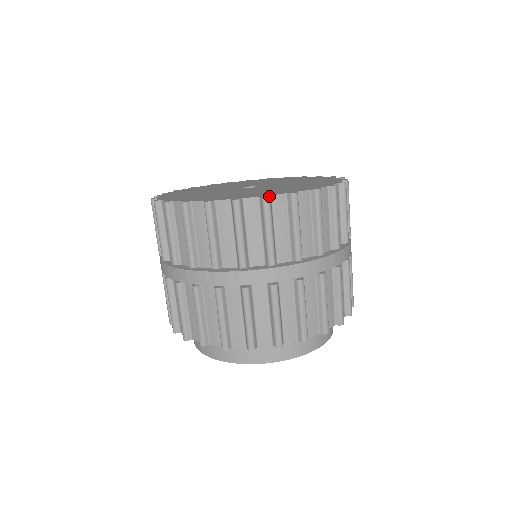
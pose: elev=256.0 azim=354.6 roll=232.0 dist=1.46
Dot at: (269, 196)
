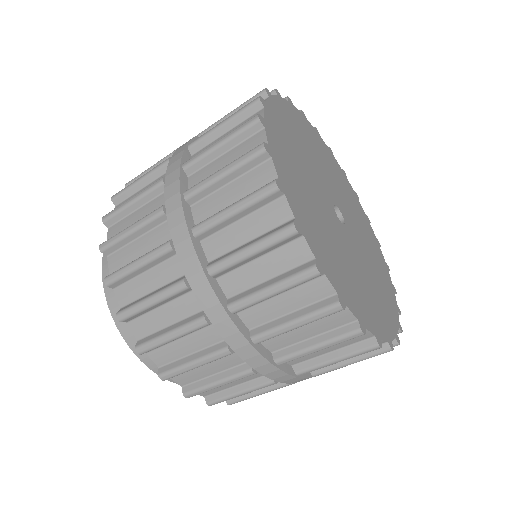
Dot at: occluded
